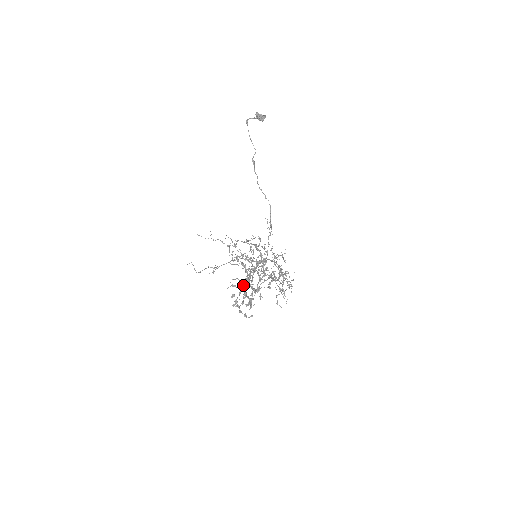
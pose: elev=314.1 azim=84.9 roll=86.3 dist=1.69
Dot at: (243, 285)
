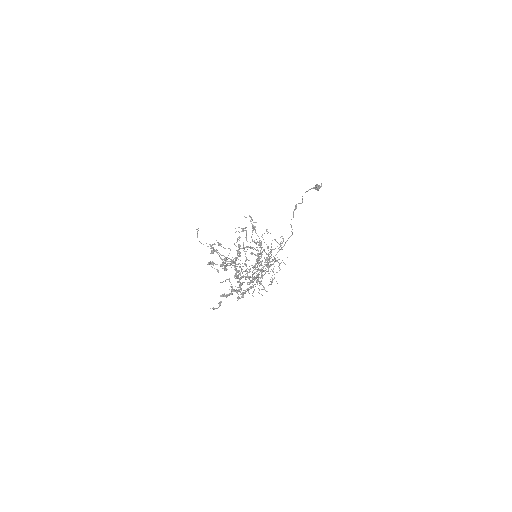
Dot at: (228, 248)
